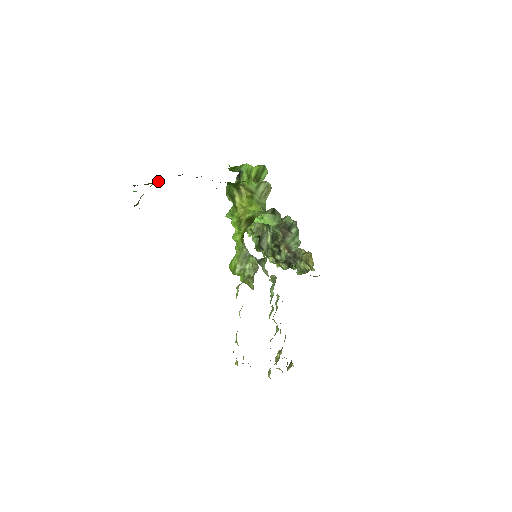
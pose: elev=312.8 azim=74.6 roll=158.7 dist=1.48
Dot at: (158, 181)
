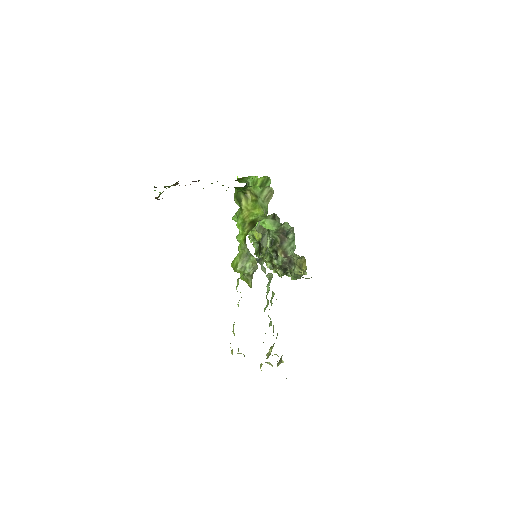
Dot at: (175, 184)
